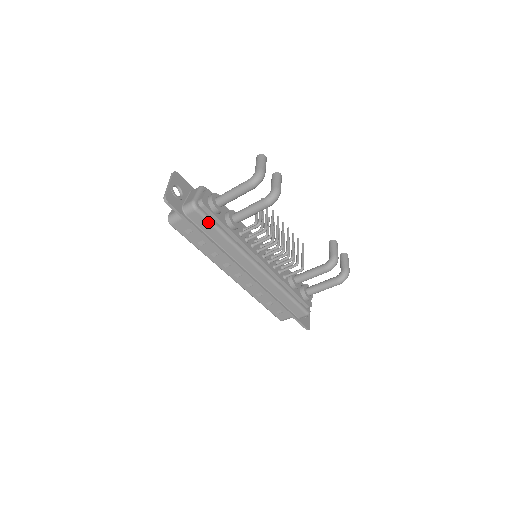
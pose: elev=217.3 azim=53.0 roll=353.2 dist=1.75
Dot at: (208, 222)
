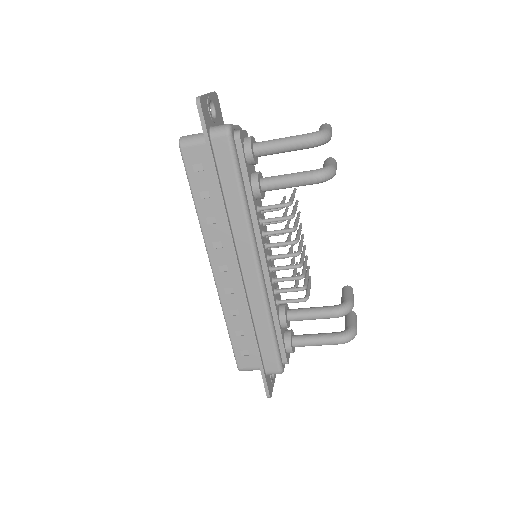
Dot at: (233, 162)
